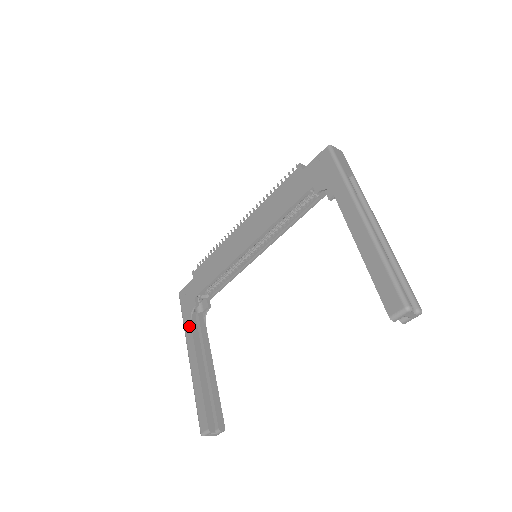
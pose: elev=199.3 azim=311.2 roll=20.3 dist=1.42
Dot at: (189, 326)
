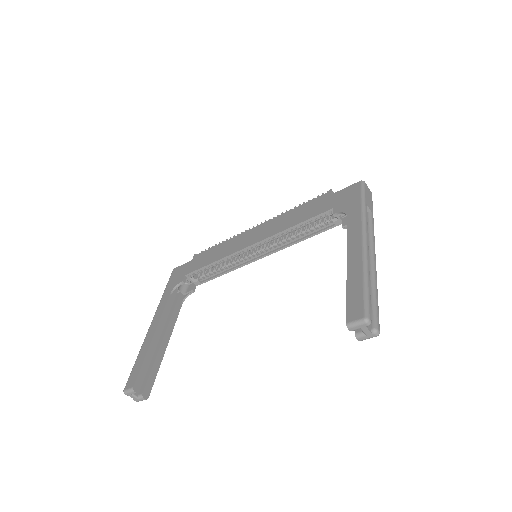
Dot at: (166, 297)
